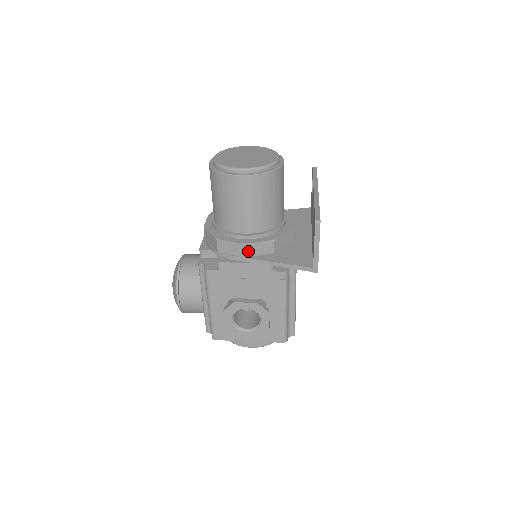
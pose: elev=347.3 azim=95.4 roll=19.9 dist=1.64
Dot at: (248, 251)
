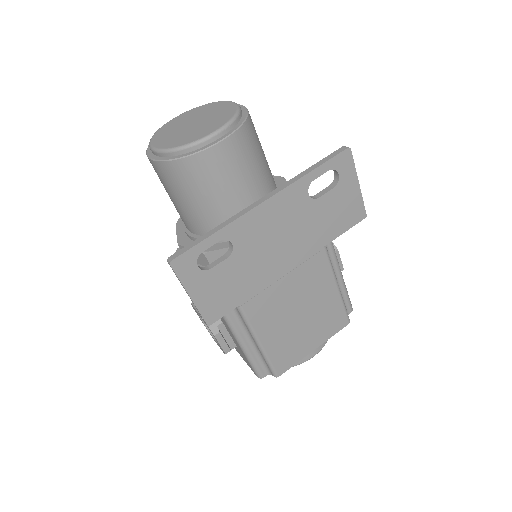
Dot at: occluded
